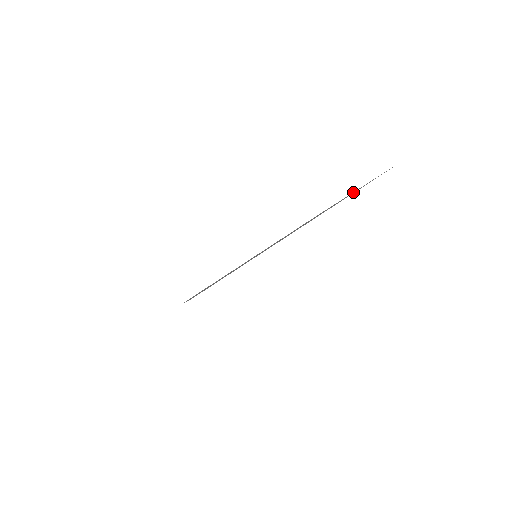
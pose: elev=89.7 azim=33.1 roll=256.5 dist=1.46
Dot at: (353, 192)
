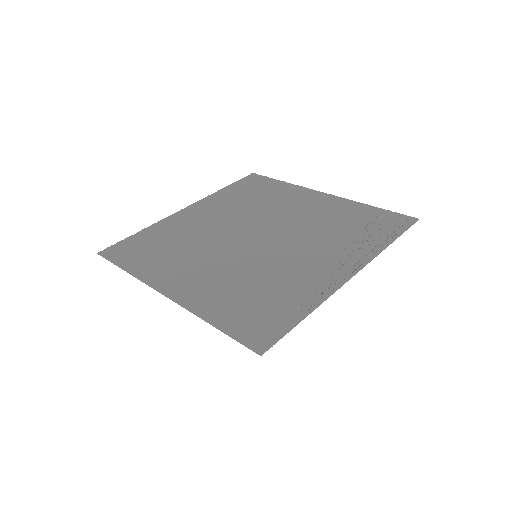
Dot at: (363, 217)
